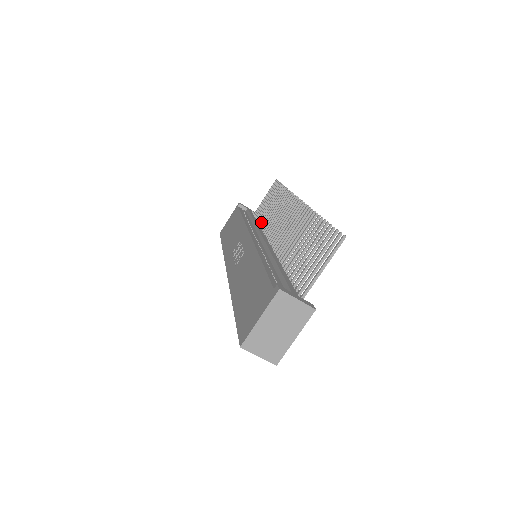
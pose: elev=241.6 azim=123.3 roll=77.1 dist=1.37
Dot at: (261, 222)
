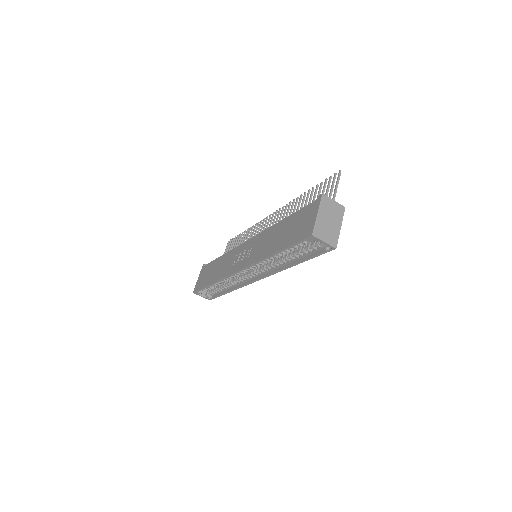
Dot at: occluded
